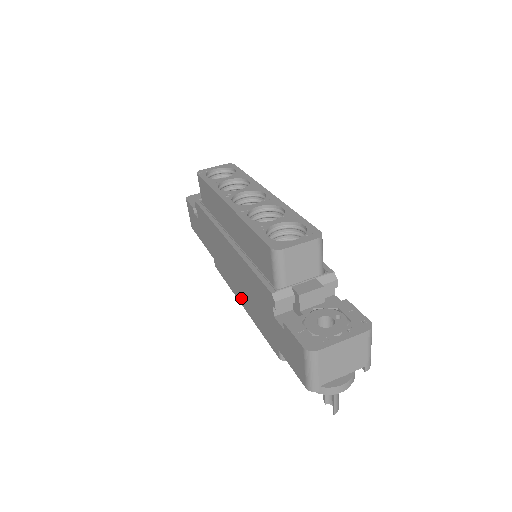
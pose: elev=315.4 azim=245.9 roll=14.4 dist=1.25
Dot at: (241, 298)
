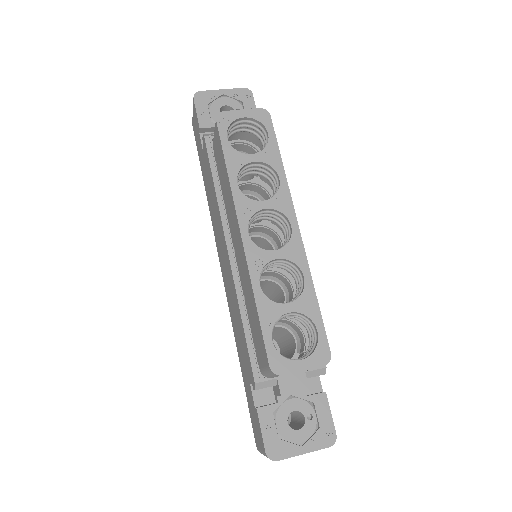
Dot at: occluded
